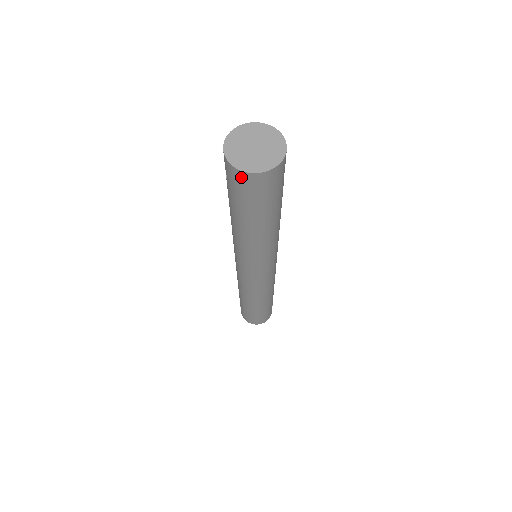
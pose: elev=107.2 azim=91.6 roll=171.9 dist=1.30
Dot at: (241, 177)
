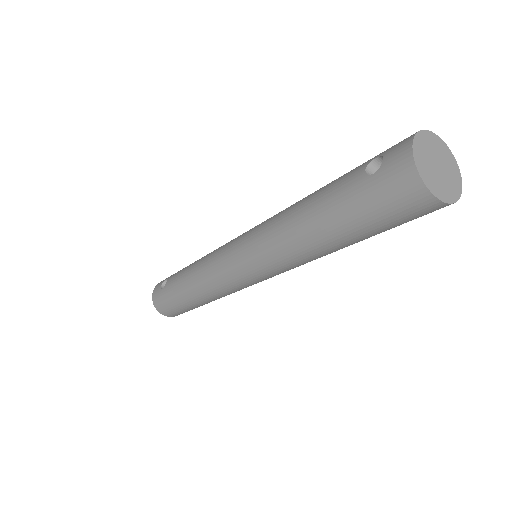
Dot at: (411, 188)
